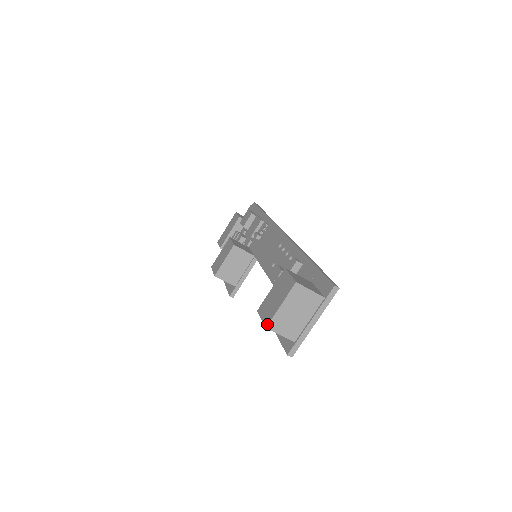
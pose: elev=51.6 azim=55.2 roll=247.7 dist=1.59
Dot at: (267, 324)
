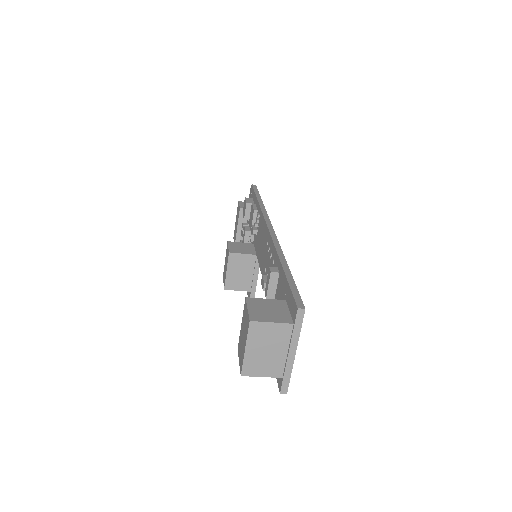
Dot at: (241, 371)
